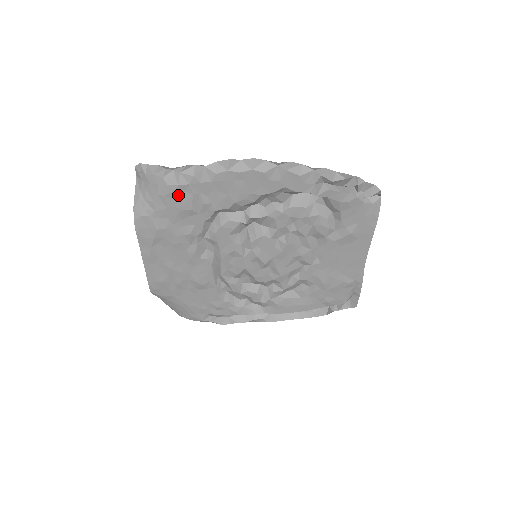
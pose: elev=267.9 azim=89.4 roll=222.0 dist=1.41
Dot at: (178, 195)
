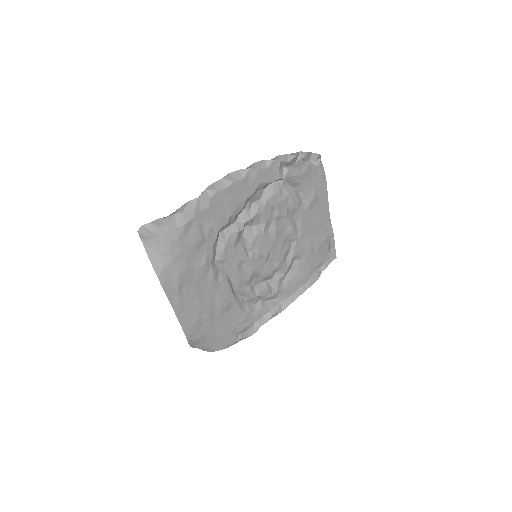
Dot at: (187, 233)
